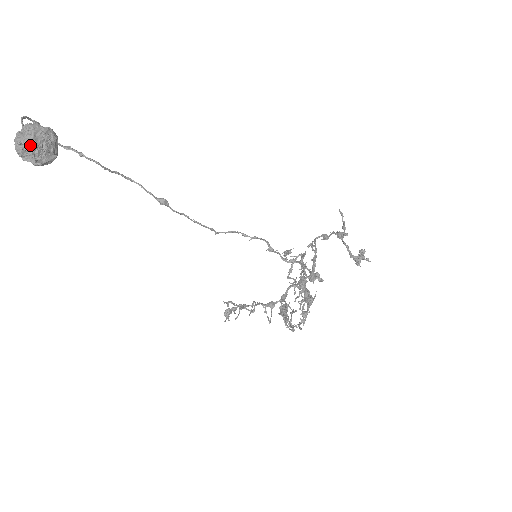
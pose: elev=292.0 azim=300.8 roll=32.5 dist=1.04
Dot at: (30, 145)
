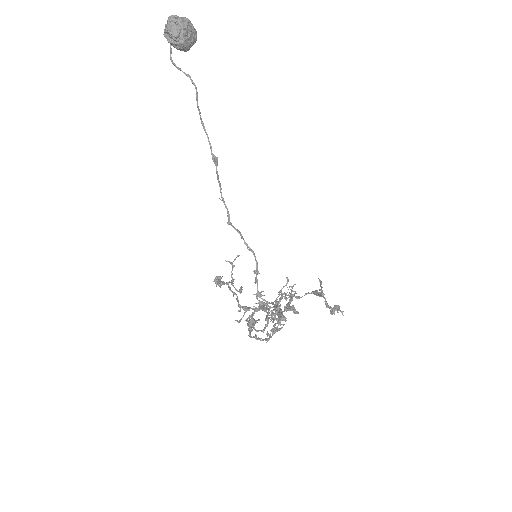
Dot at: (182, 24)
